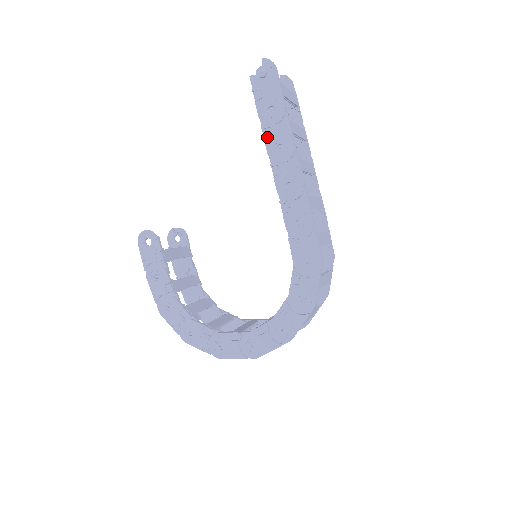
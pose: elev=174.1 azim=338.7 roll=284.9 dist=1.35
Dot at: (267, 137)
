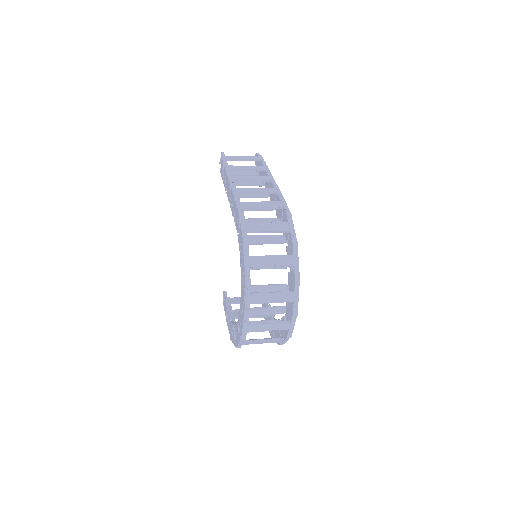
Dot at: (224, 184)
